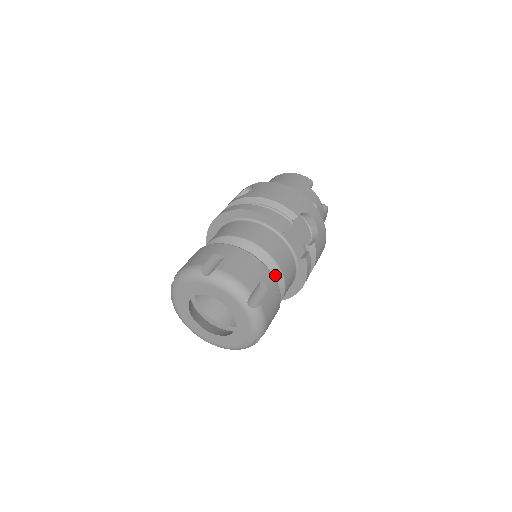
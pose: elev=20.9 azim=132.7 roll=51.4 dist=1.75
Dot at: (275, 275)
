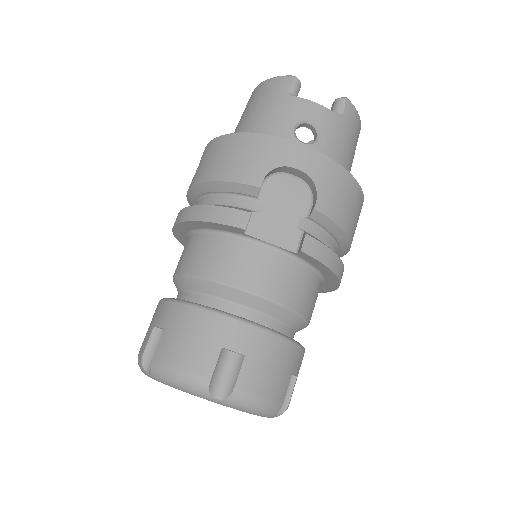
Dot at: (260, 307)
